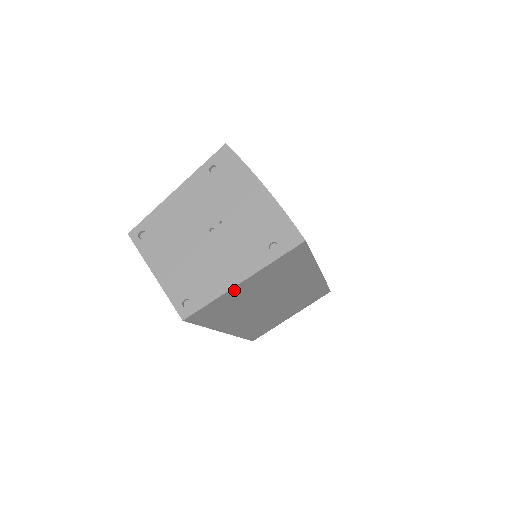
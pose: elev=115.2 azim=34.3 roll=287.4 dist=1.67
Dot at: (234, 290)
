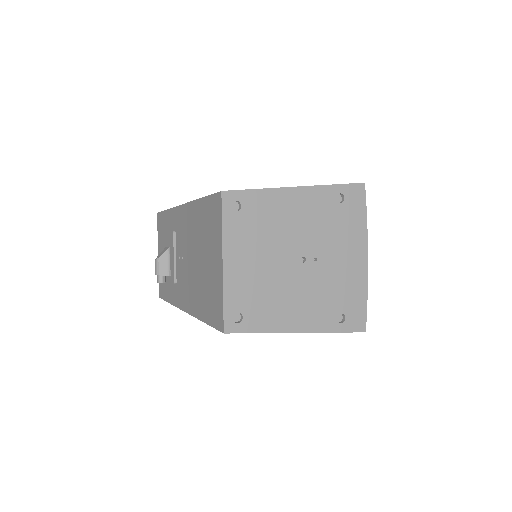
Dot at: occluded
